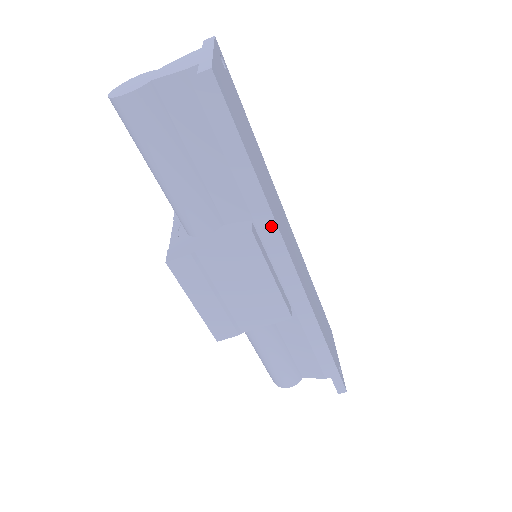
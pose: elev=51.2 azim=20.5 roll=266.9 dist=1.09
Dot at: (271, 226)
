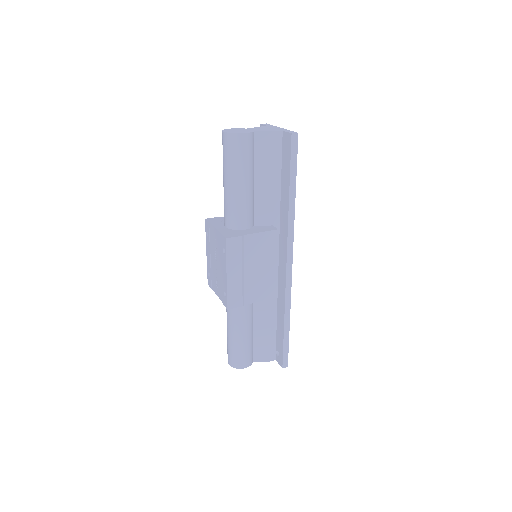
Dot at: (291, 227)
